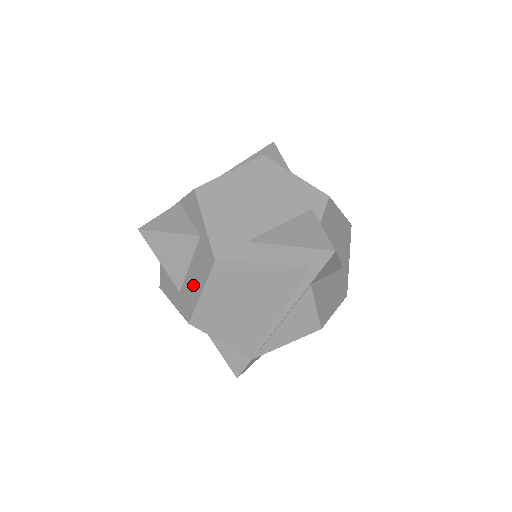
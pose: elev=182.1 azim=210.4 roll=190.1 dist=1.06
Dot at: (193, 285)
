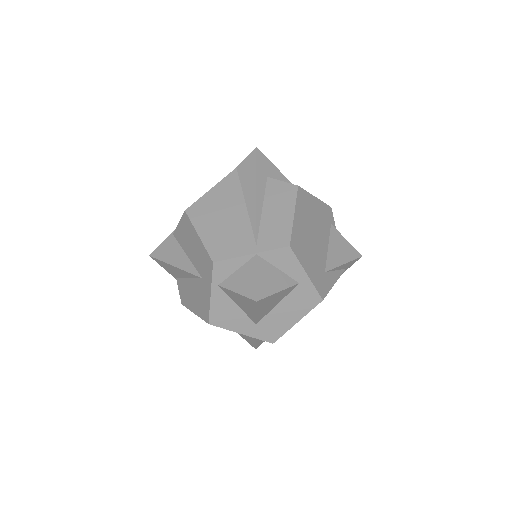
Dot at: (284, 318)
